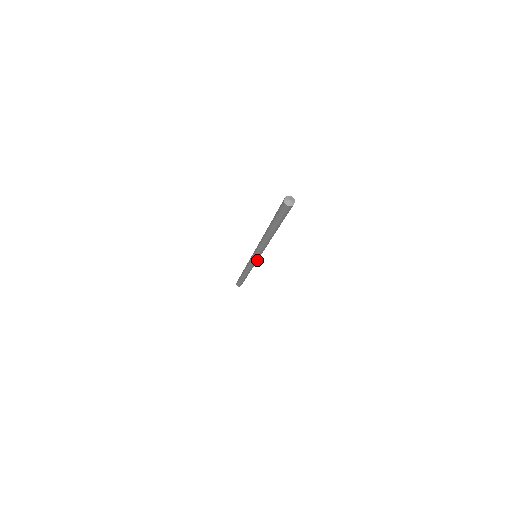
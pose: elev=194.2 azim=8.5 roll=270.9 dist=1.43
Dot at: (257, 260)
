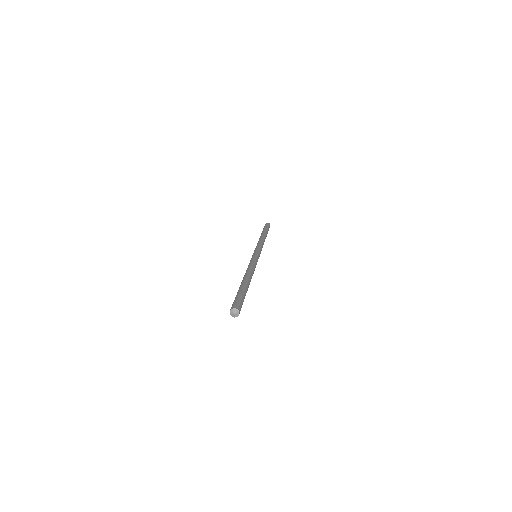
Dot at: occluded
